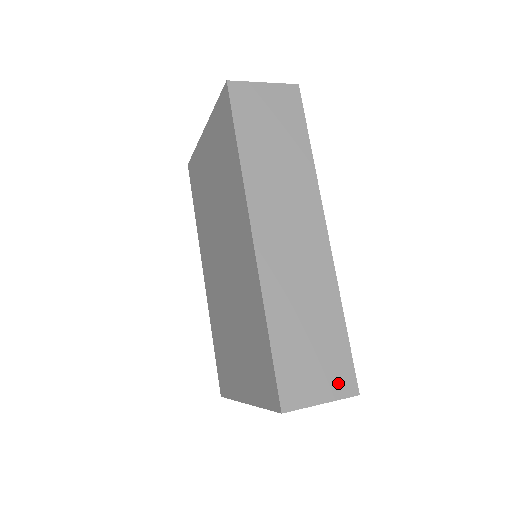
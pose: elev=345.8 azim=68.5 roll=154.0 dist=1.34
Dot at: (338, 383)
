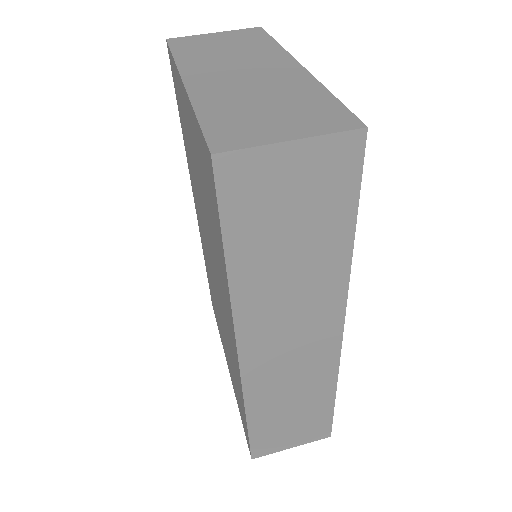
Dot at: (312, 435)
